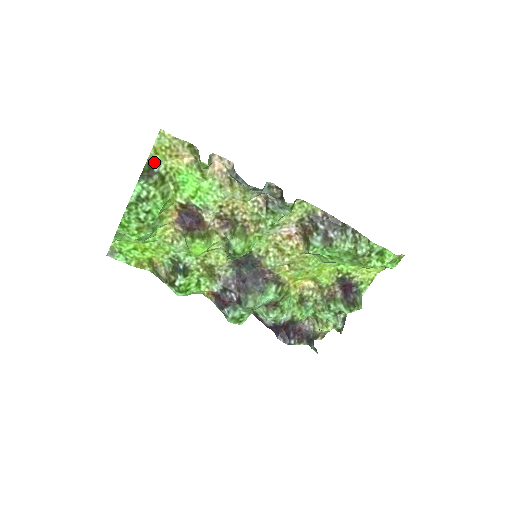
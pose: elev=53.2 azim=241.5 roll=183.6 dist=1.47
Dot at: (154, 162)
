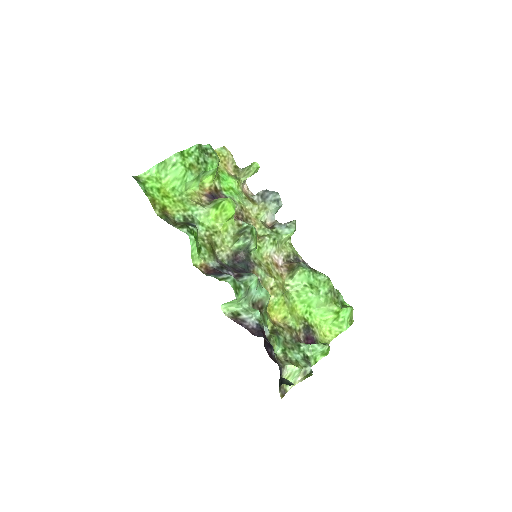
Dot at: occluded
